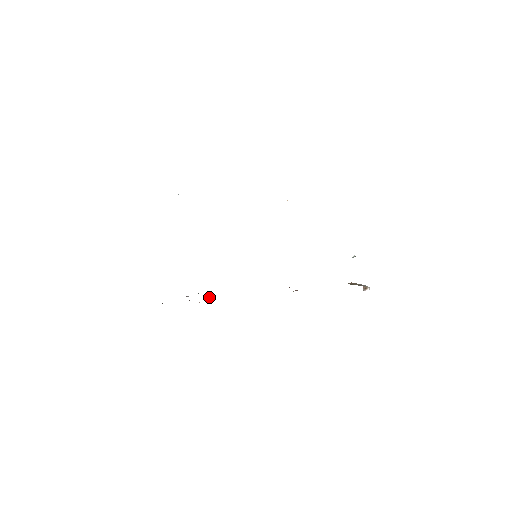
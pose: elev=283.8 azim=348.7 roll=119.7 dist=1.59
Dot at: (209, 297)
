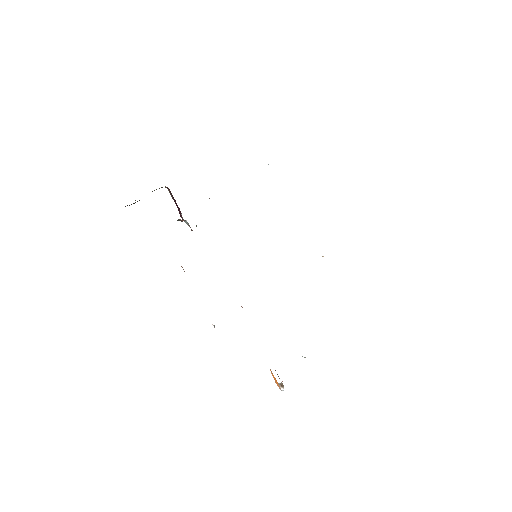
Dot at: (196, 226)
